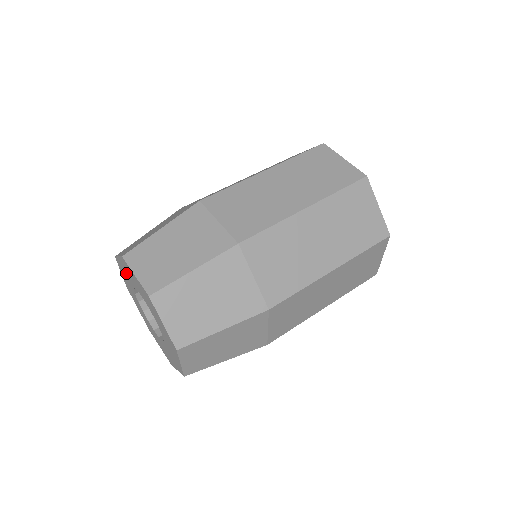
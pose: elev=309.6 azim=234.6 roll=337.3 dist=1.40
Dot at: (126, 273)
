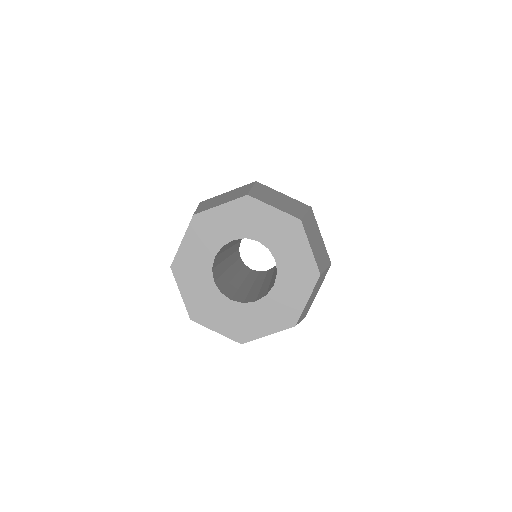
Dot at: (197, 254)
